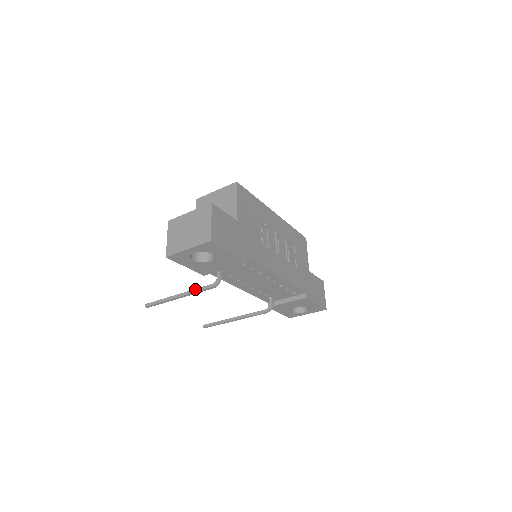
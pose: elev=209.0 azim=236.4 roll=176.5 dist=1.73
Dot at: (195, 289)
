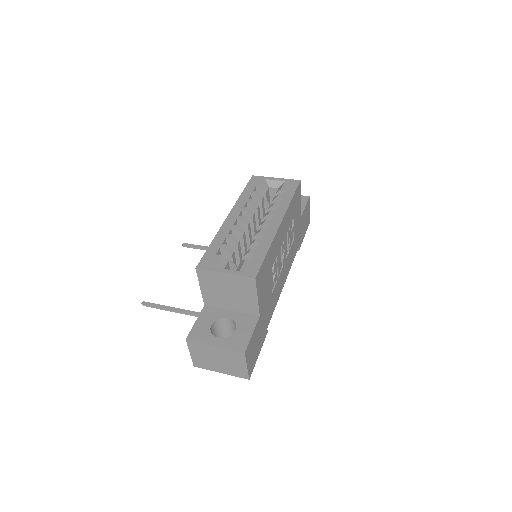
Dot at: occluded
